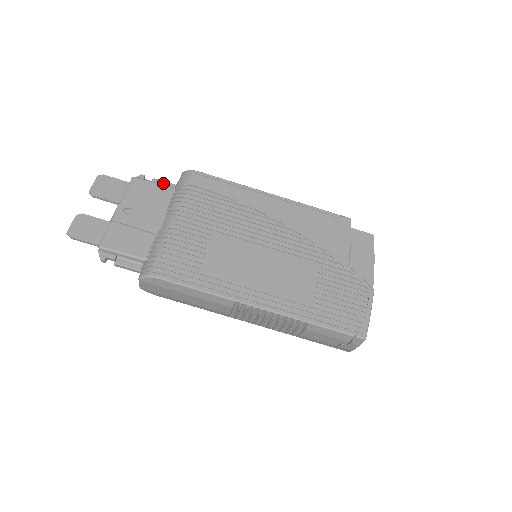
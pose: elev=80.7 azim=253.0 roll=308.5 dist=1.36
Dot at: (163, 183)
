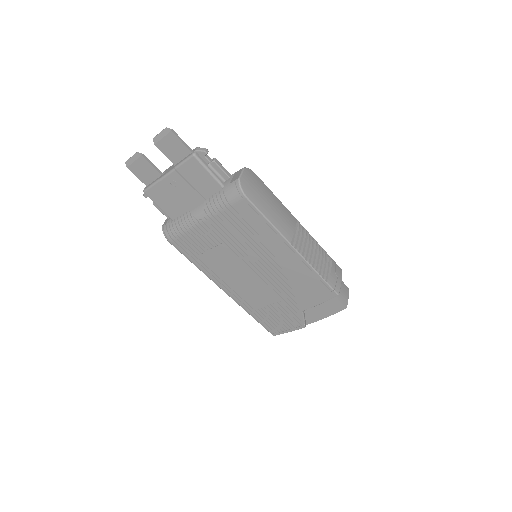
Dot at: (219, 170)
